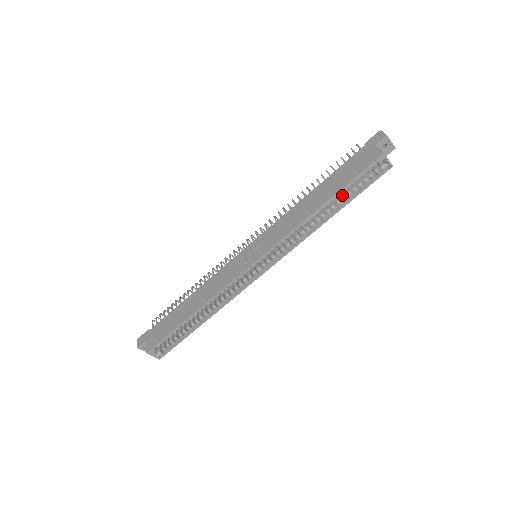
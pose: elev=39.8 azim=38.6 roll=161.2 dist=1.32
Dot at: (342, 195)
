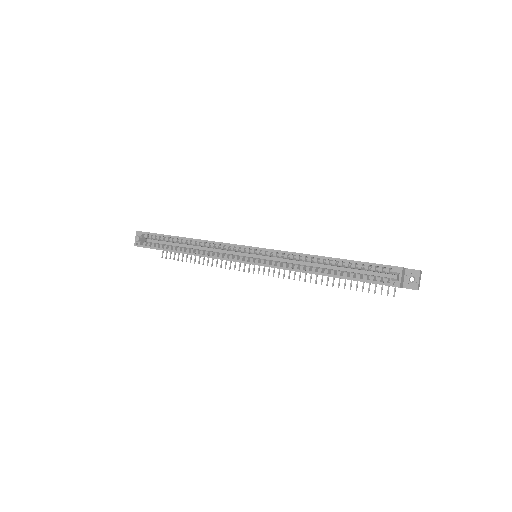
Dot at: occluded
